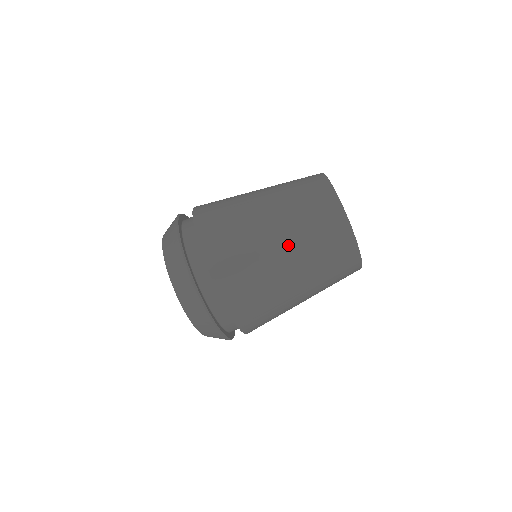
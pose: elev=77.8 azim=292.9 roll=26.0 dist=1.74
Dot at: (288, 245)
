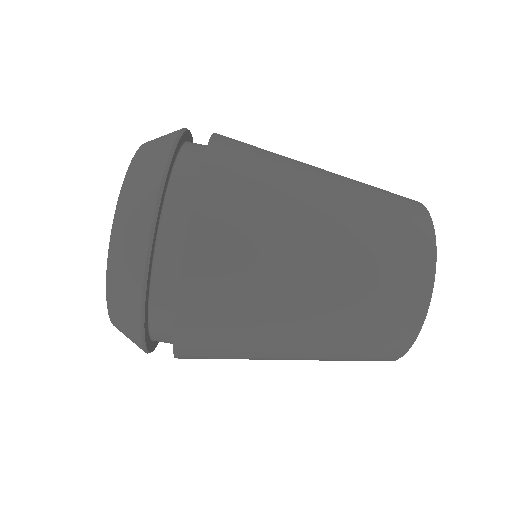
Dot at: (306, 352)
